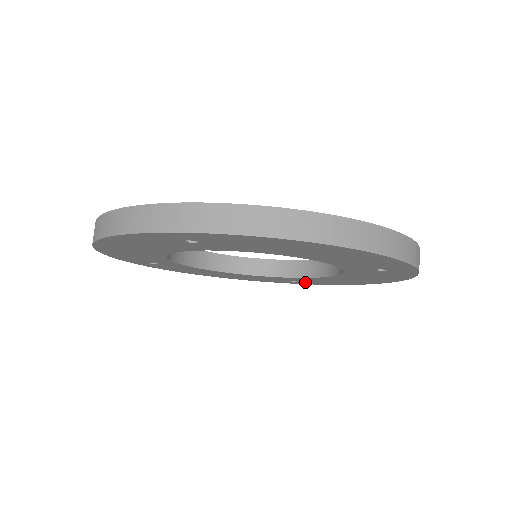
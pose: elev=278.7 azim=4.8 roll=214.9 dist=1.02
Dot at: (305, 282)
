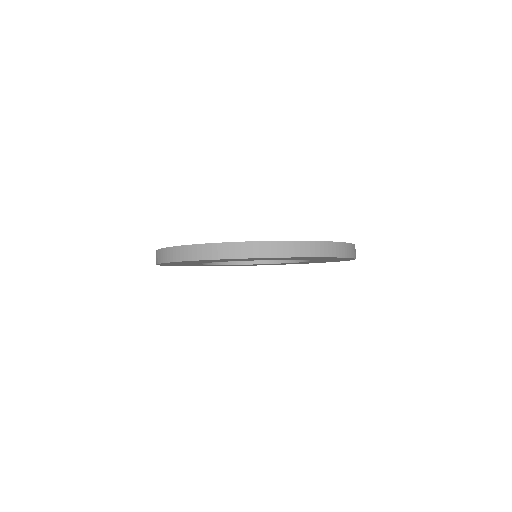
Dot at: (301, 263)
